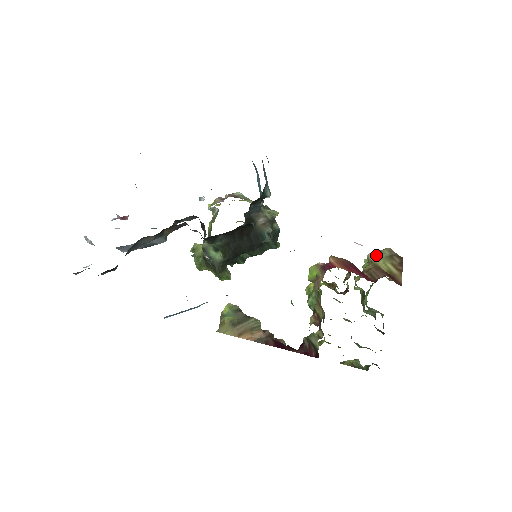
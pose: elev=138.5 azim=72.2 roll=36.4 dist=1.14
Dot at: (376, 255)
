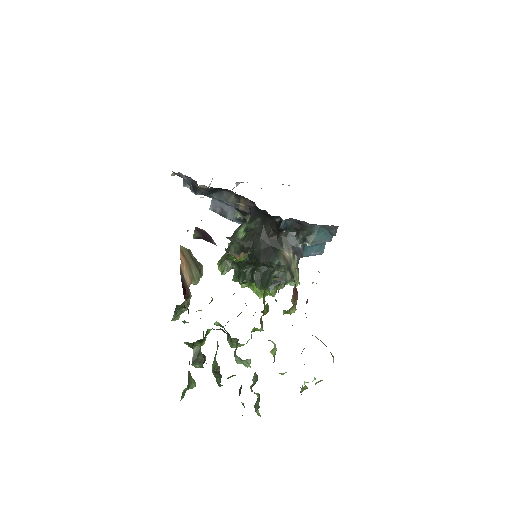
Dot at: occluded
